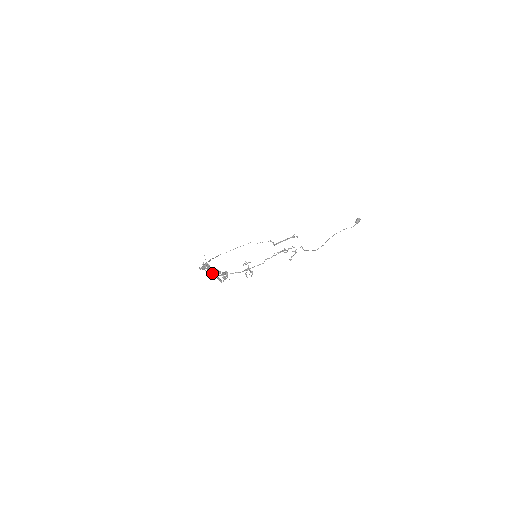
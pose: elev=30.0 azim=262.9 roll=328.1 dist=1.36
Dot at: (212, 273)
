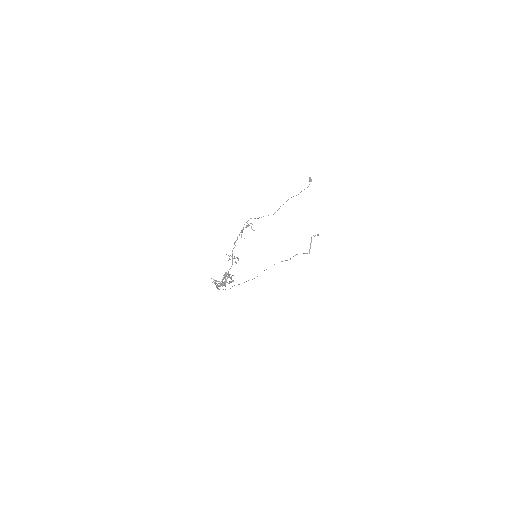
Dot at: (224, 284)
